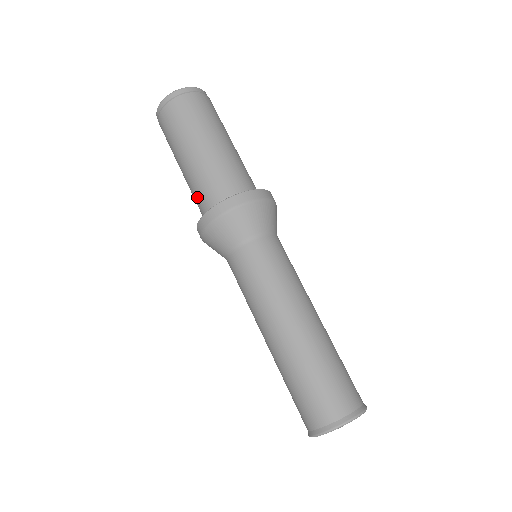
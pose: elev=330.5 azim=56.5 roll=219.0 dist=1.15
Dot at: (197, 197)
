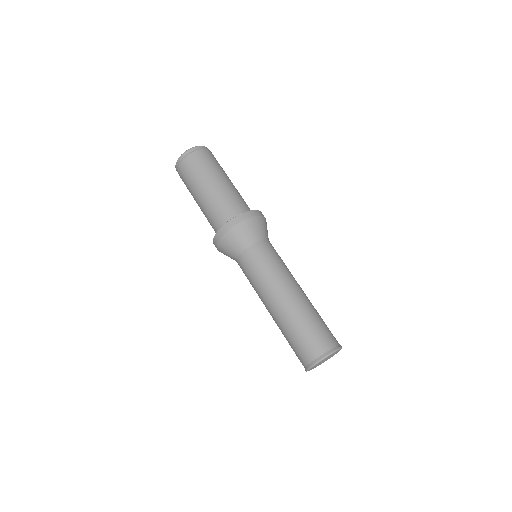
Dot at: (216, 213)
